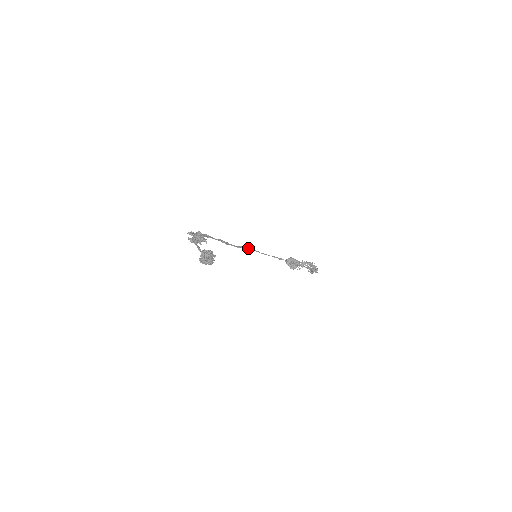
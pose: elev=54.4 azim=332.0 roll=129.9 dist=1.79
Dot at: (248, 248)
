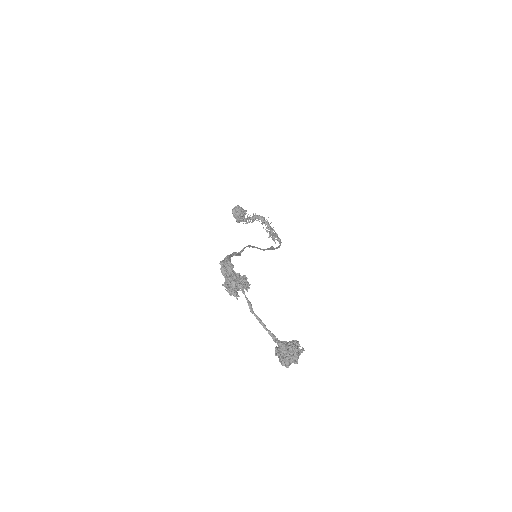
Dot at: (250, 246)
